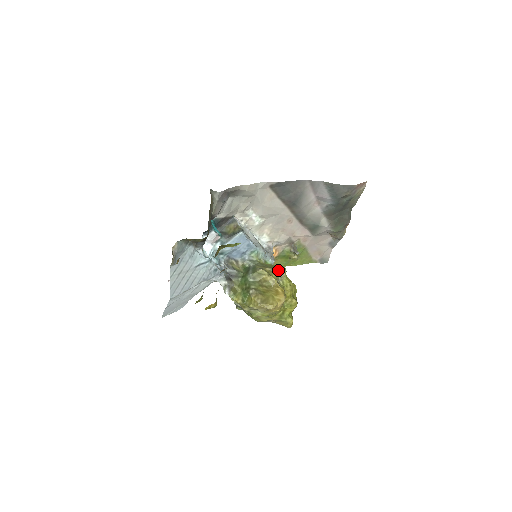
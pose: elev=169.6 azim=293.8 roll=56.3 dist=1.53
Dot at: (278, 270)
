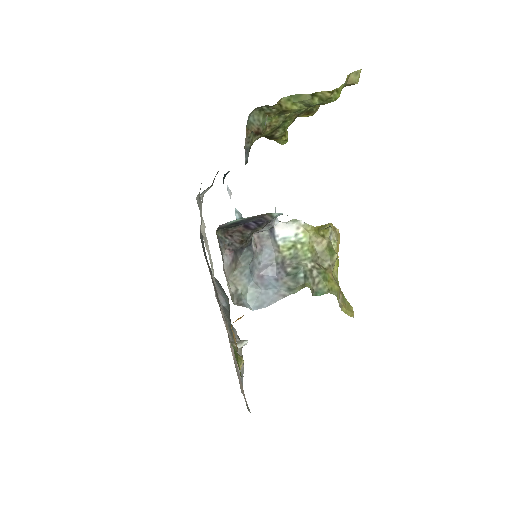
Dot at: occluded
